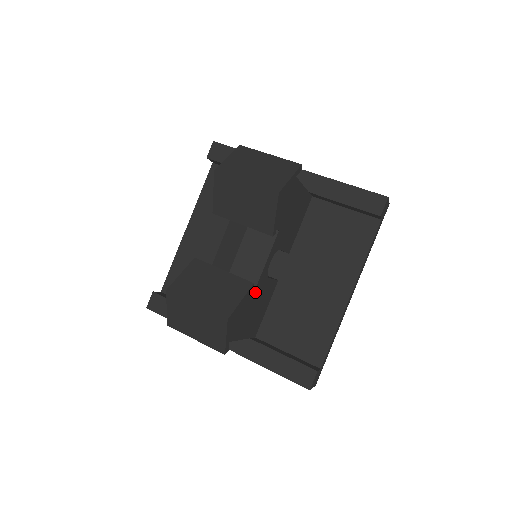
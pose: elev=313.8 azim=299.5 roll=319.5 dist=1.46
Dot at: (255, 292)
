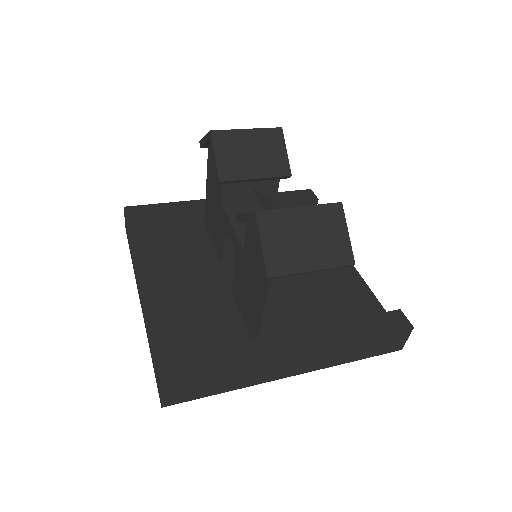
Dot at: occluded
